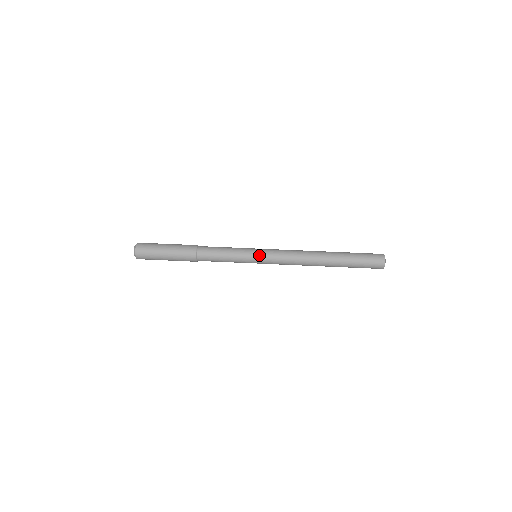
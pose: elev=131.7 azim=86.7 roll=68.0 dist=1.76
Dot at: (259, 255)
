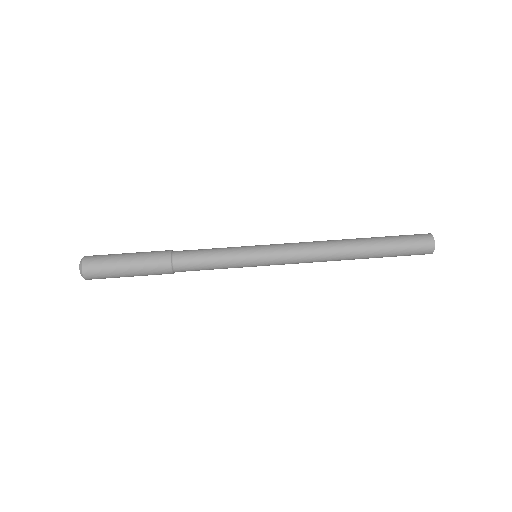
Dot at: (261, 261)
